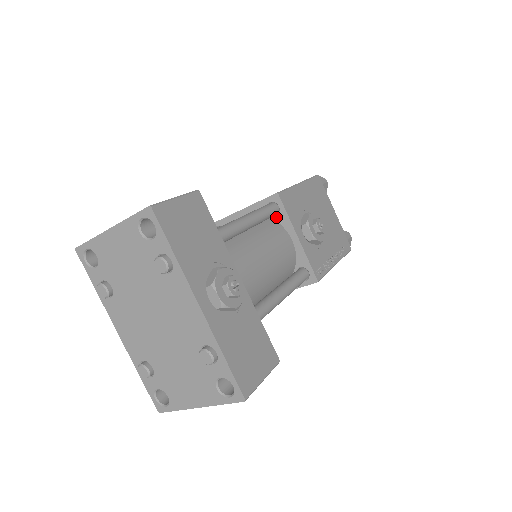
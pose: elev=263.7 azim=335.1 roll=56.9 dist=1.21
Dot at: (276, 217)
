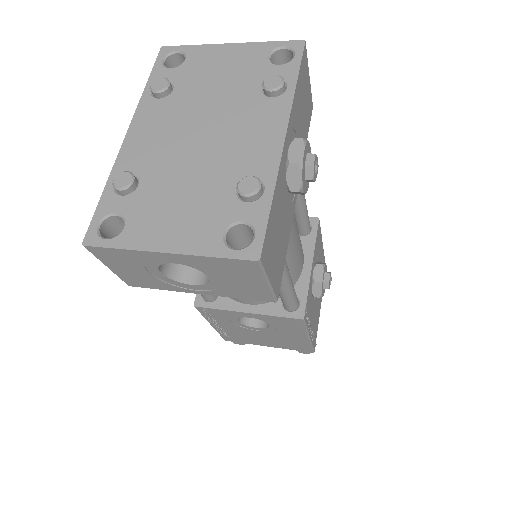
Dot at: (302, 237)
